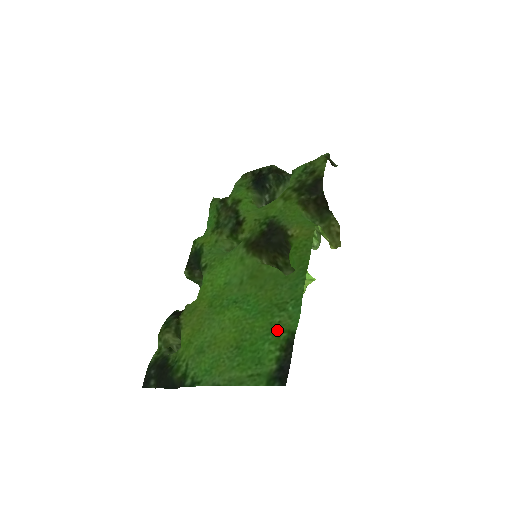
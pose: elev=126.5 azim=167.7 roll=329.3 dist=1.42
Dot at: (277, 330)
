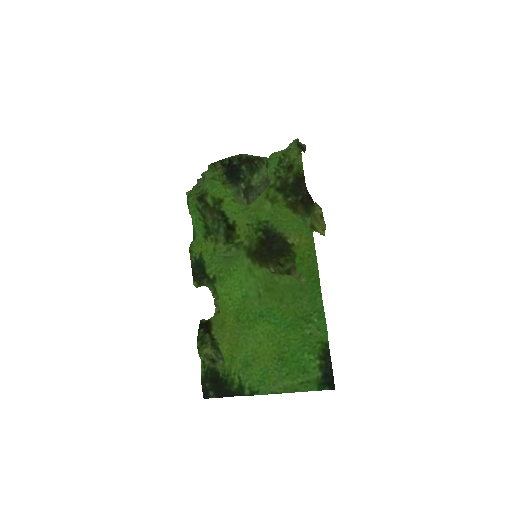
Dot at: (311, 342)
